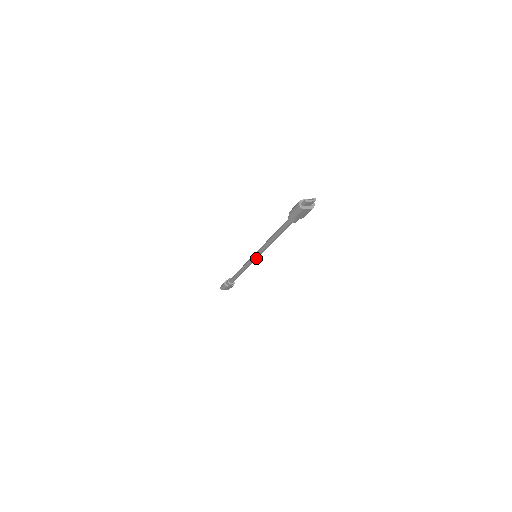
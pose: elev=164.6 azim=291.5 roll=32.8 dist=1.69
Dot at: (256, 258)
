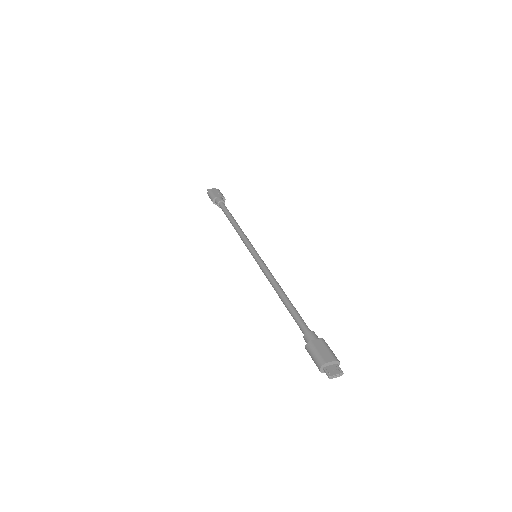
Dot at: occluded
